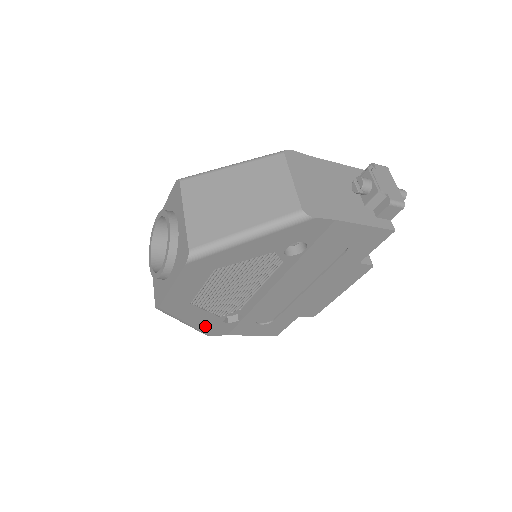
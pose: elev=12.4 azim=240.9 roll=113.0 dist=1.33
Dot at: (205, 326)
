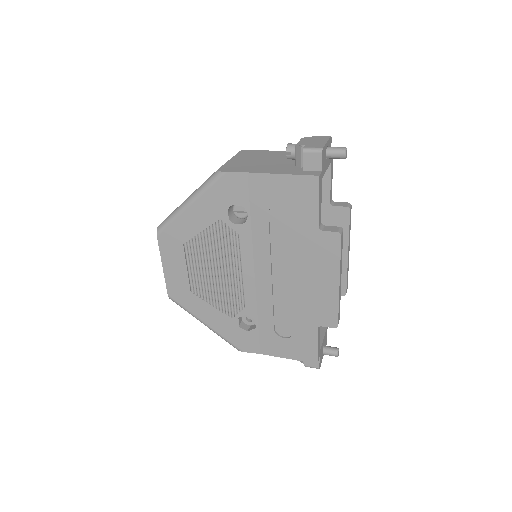
Dot at: (226, 332)
